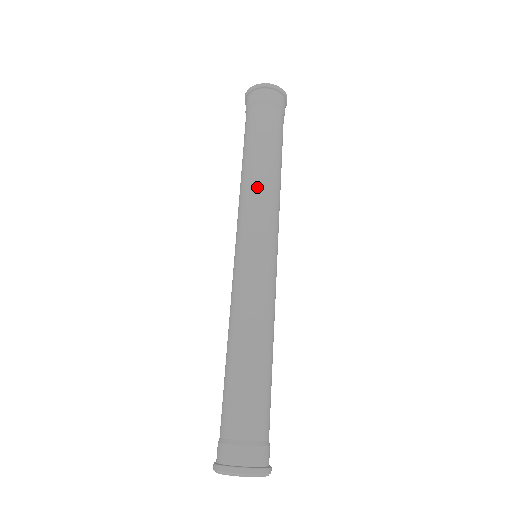
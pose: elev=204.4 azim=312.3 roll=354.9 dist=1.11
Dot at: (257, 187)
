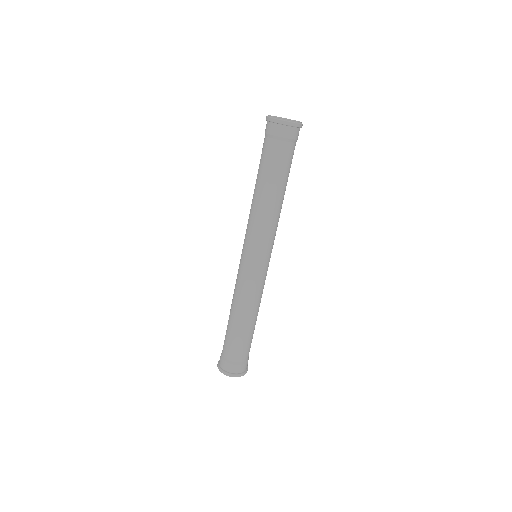
Dot at: (270, 217)
